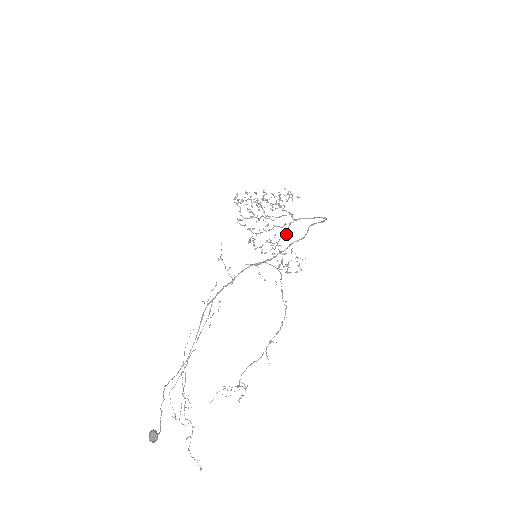
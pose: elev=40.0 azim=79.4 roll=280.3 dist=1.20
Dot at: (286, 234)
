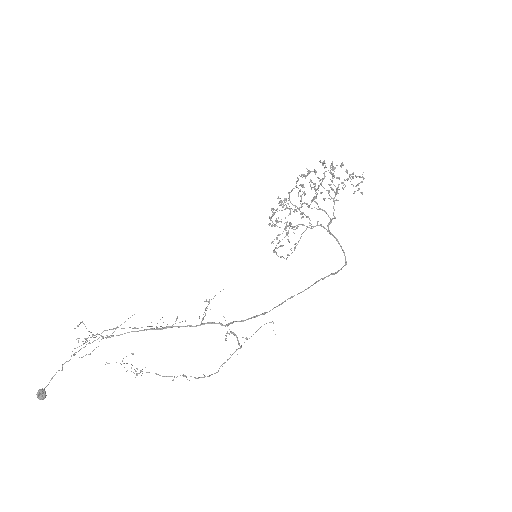
Dot at: occluded
